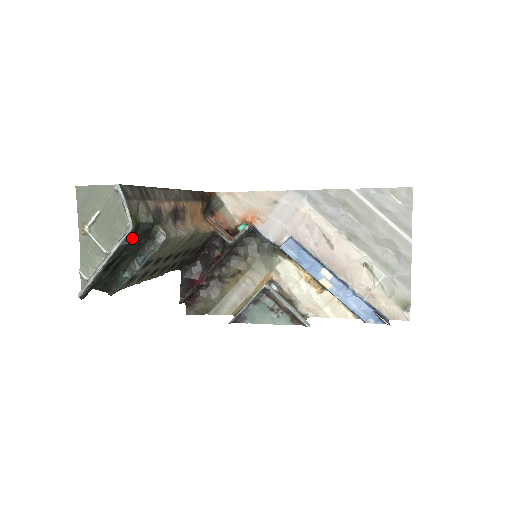
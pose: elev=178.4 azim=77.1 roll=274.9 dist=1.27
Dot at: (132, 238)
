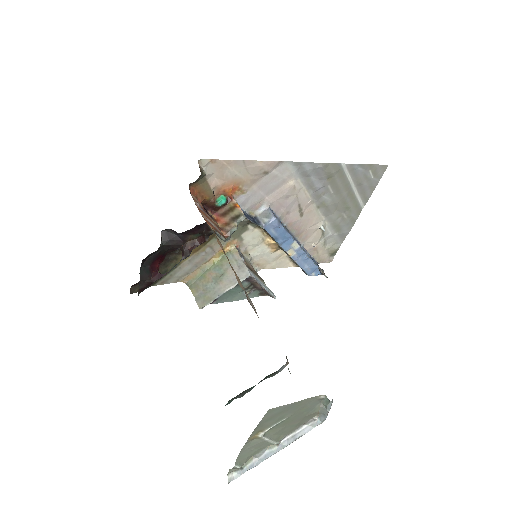
Dot at: occluded
